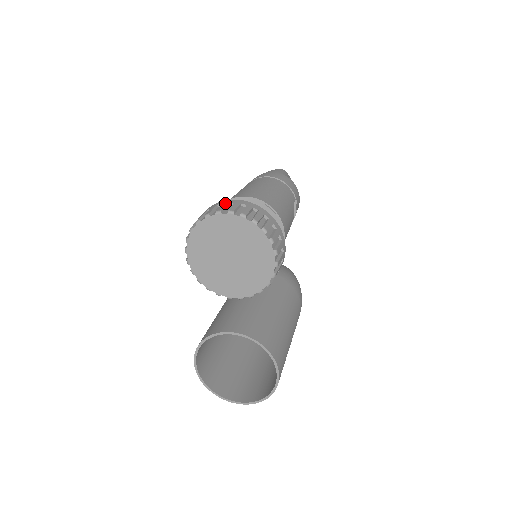
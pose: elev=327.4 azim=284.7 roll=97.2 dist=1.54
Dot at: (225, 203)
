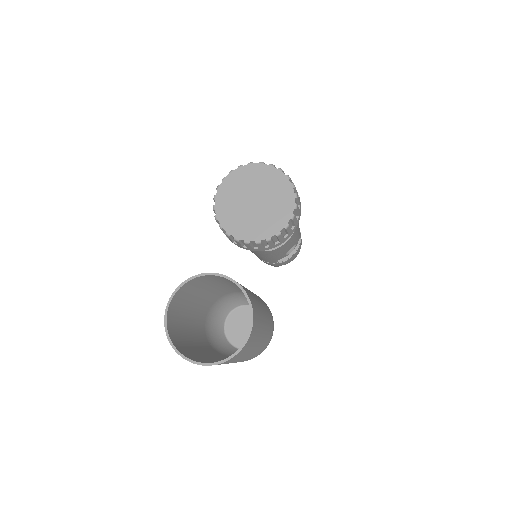
Dot at: occluded
